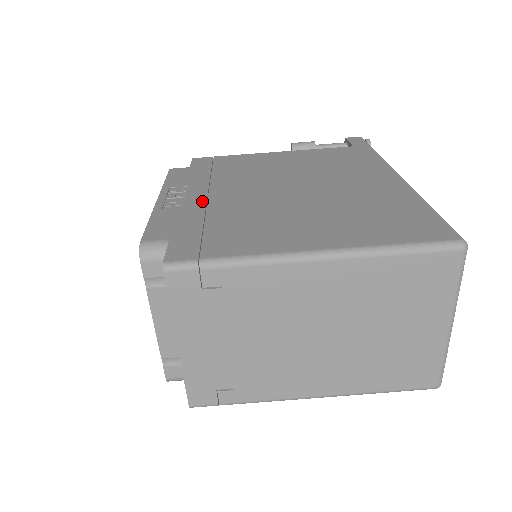
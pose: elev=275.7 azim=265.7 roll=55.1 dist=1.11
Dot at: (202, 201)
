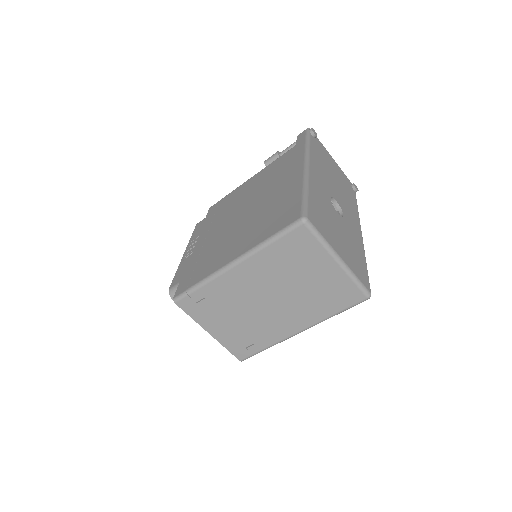
Dot at: (201, 246)
